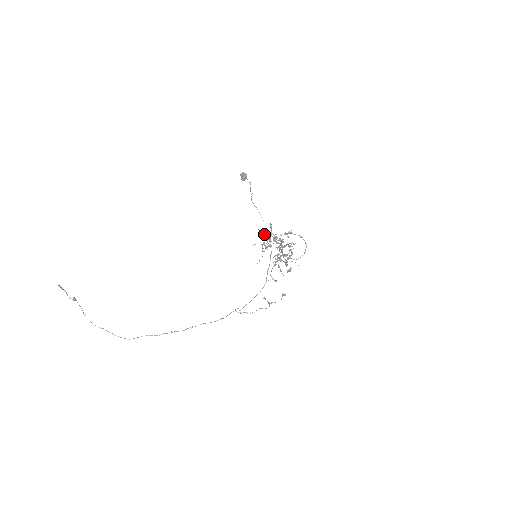
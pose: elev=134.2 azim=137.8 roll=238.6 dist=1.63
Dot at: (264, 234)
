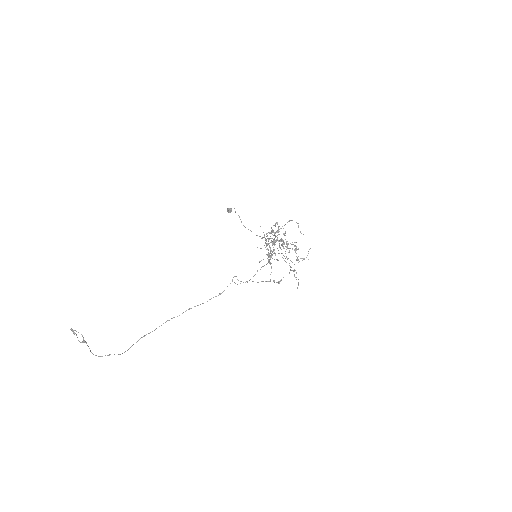
Dot at: occluded
